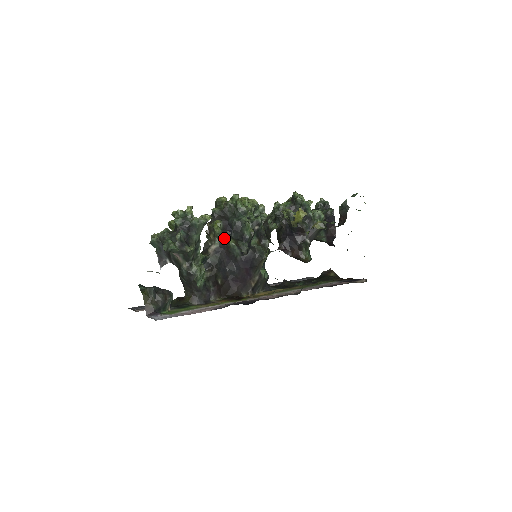
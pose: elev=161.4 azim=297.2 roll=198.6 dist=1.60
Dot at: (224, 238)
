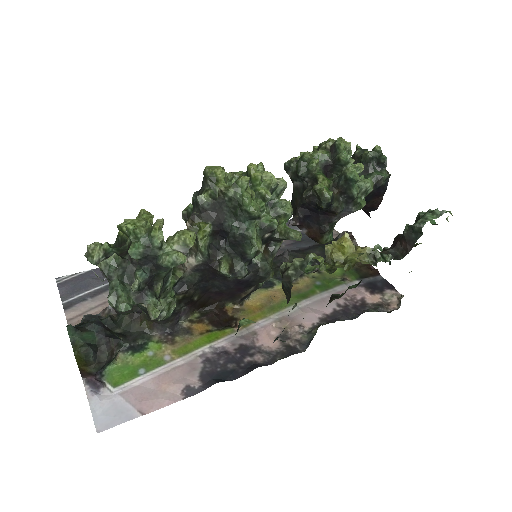
Dot at: (212, 252)
